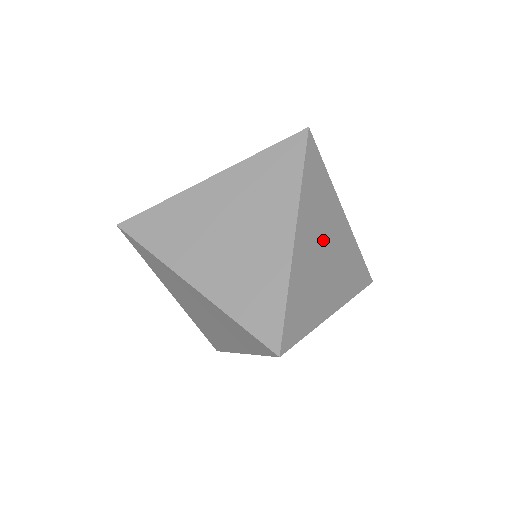
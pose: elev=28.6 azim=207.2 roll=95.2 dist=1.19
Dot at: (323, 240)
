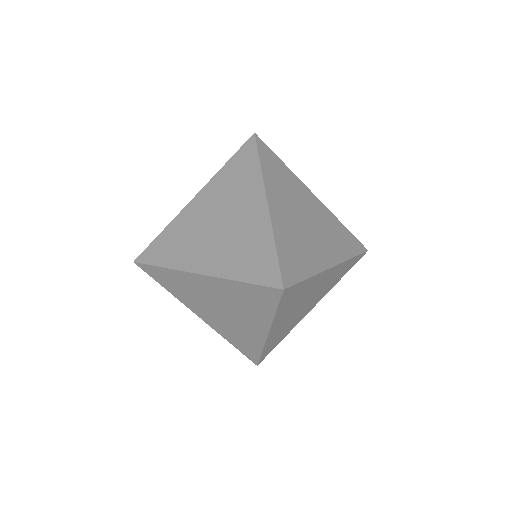
Dot at: (298, 210)
